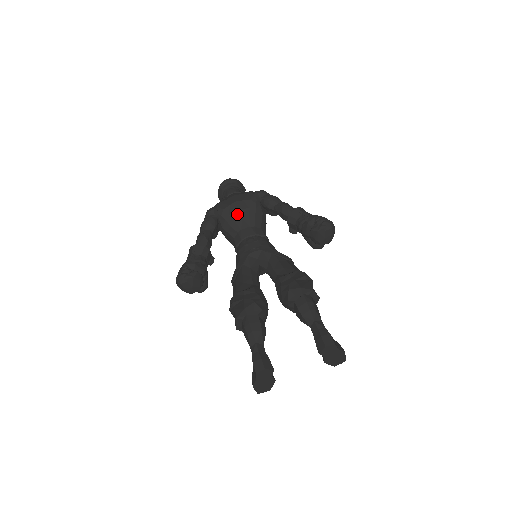
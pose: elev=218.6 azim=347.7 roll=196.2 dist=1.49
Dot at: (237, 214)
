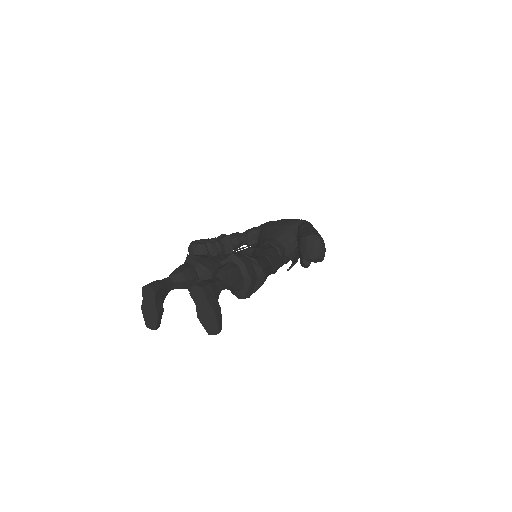
Dot at: (272, 227)
